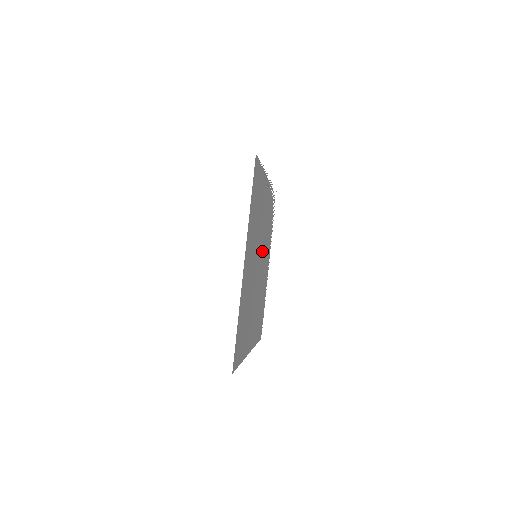
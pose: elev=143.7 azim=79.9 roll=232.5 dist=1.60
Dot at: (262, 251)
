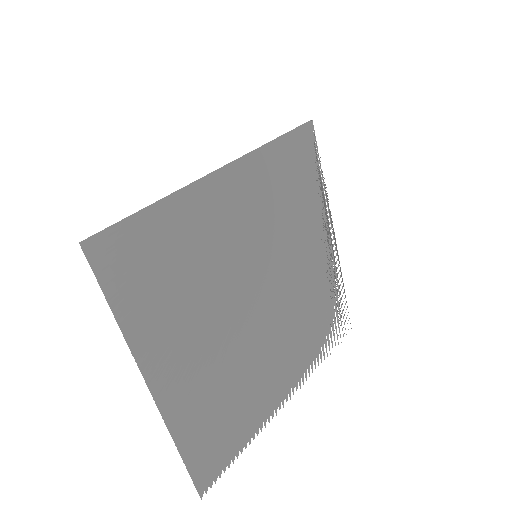
Dot at: (277, 307)
